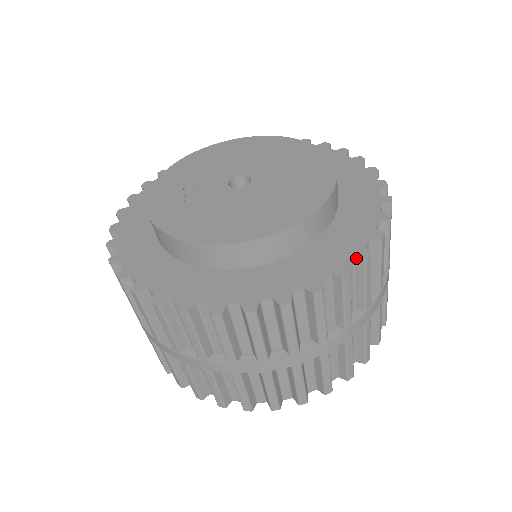
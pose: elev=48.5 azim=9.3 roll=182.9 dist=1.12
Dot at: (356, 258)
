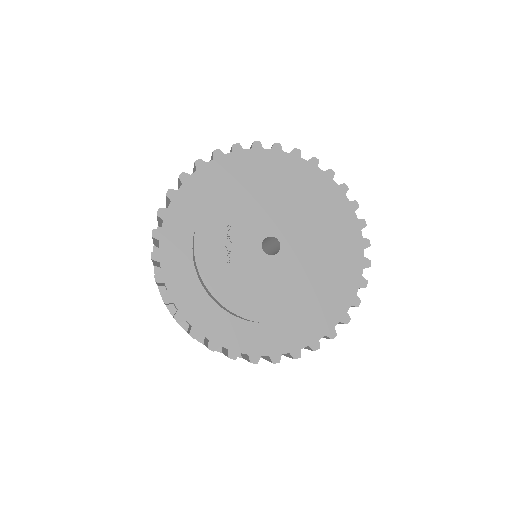
Dot at: (341, 322)
